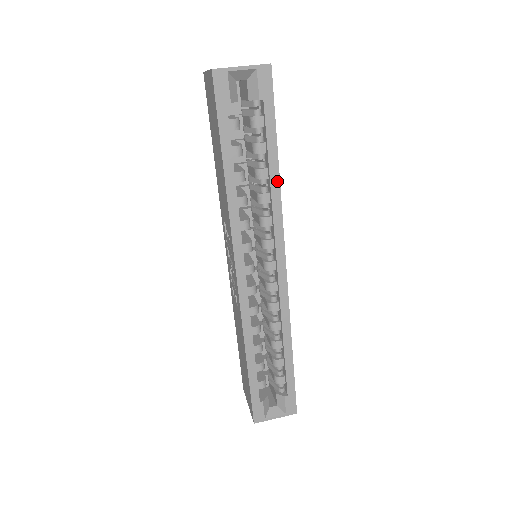
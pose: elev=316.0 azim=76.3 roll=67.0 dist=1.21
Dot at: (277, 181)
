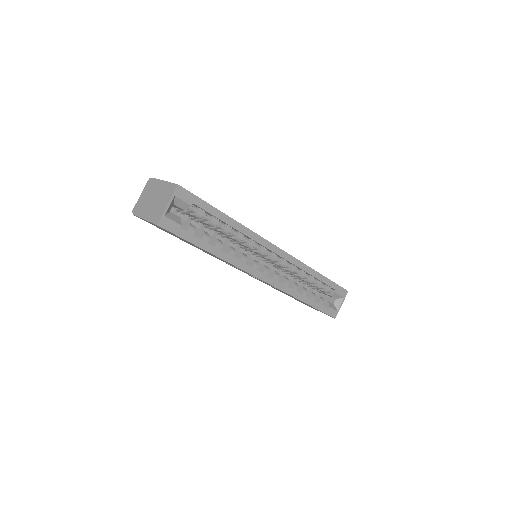
Dot at: (238, 224)
